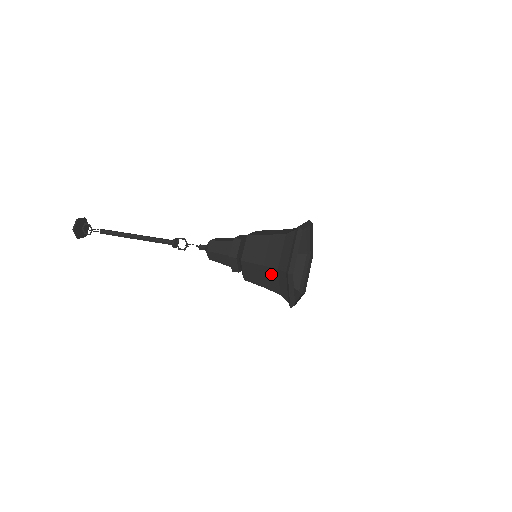
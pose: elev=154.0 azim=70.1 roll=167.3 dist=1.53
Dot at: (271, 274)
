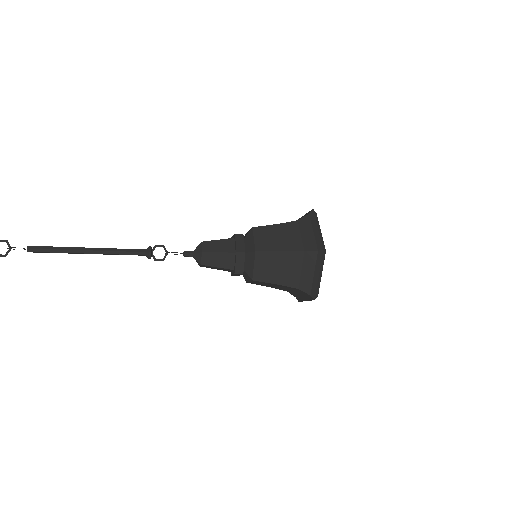
Dot at: (293, 261)
